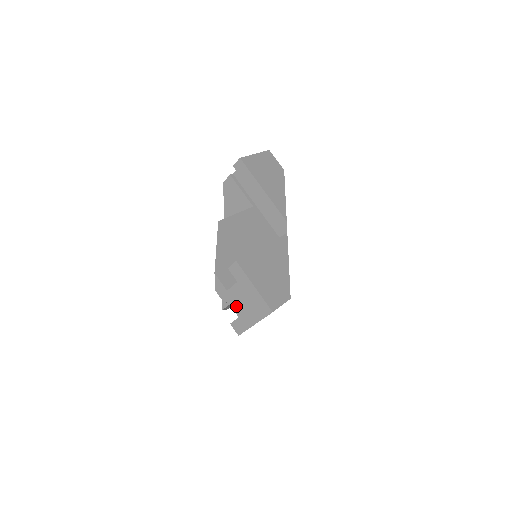
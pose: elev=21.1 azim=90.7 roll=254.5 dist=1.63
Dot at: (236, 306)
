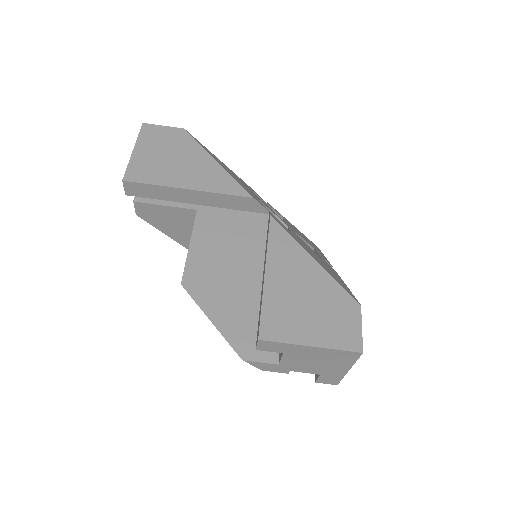
Dot at: occluded
